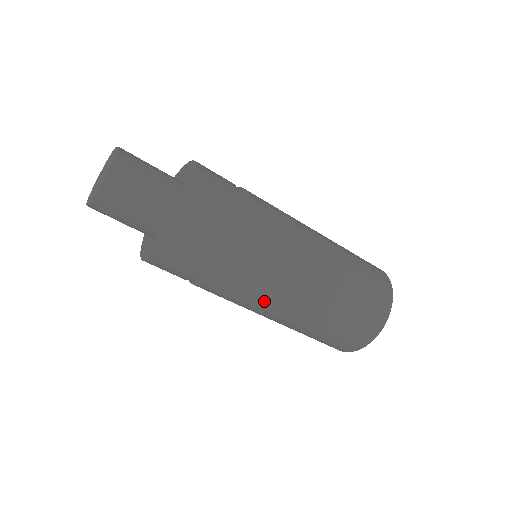
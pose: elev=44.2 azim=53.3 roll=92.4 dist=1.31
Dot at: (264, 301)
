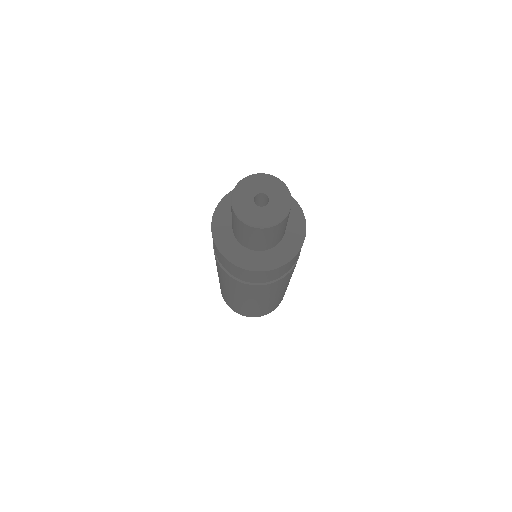
Dot at: (244, 295)
